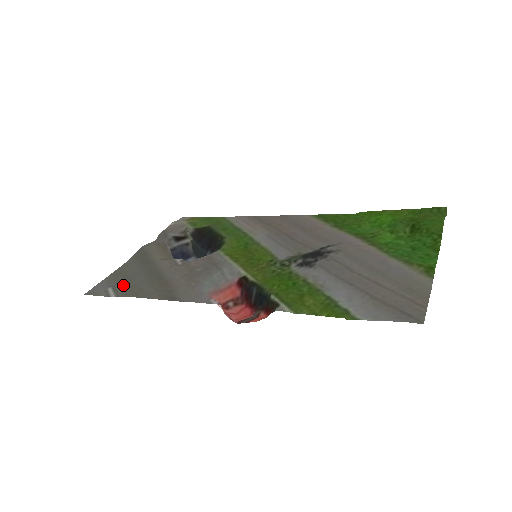
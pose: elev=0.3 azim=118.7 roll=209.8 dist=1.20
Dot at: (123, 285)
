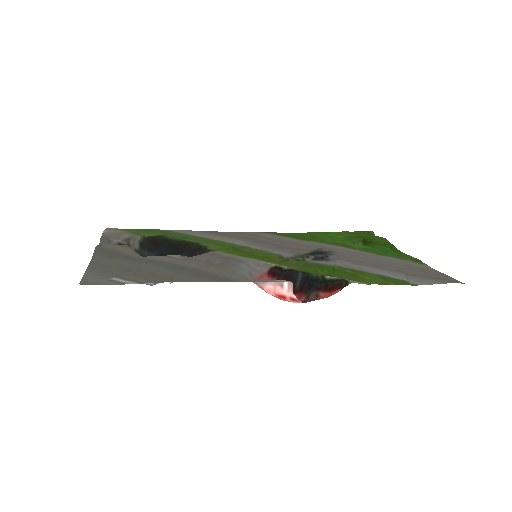
Dot at: (134, 274)
